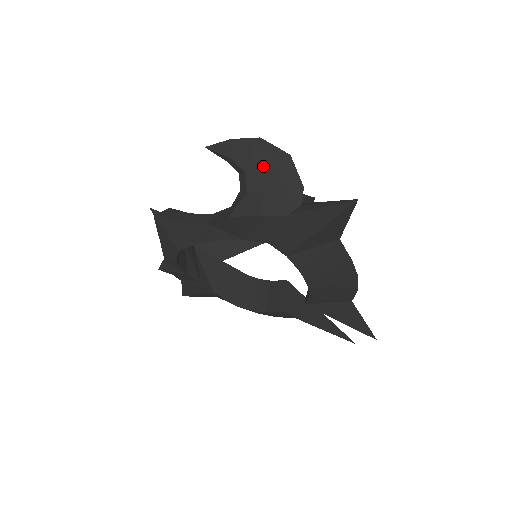
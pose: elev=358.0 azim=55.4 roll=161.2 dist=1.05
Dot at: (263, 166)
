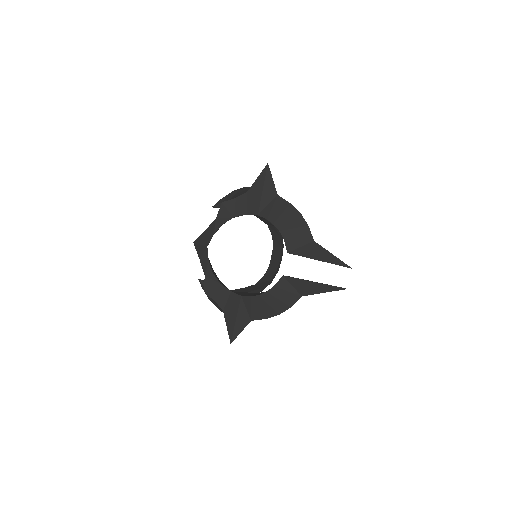
Dot at: (235, 193)
